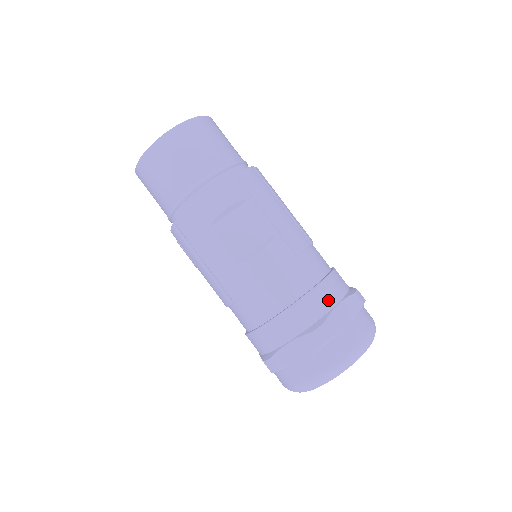
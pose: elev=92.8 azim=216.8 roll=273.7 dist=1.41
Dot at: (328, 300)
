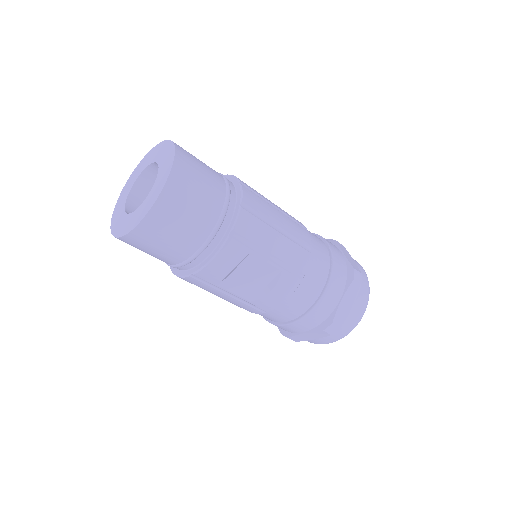
Dot at: (333, 301)
